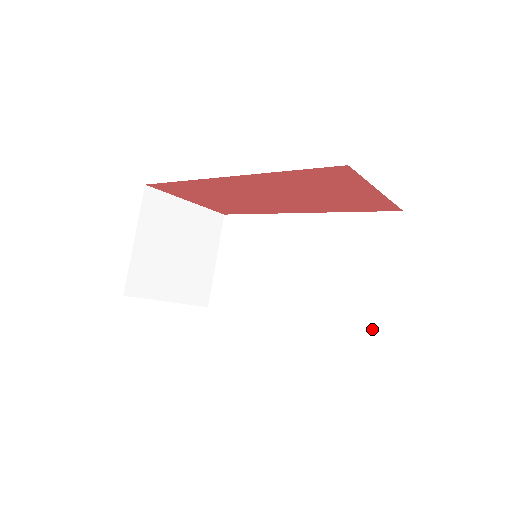
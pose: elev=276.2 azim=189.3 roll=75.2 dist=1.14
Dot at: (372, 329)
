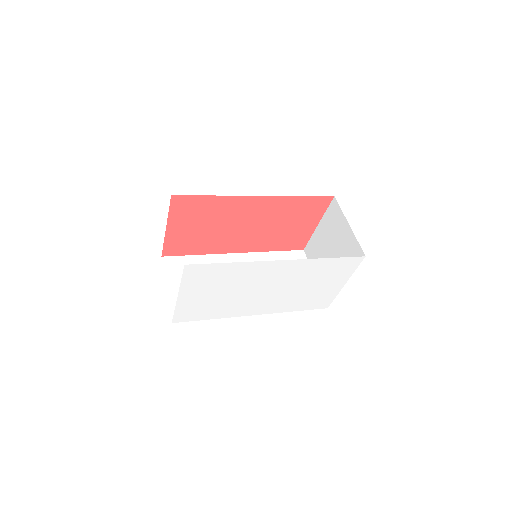
Dot at: occluded
